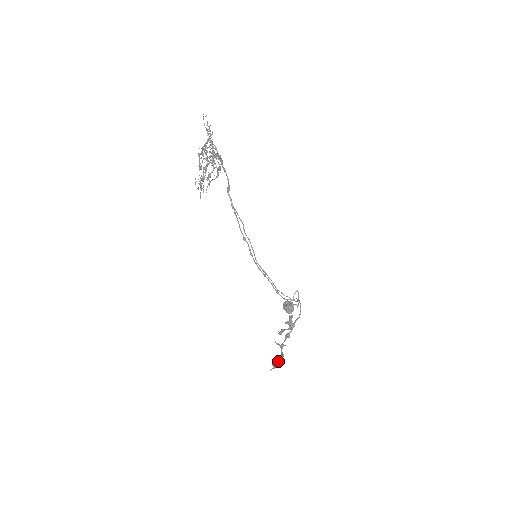
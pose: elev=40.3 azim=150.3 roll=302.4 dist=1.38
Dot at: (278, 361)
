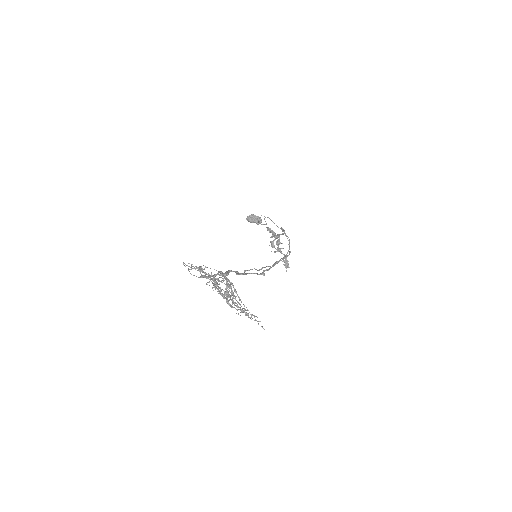
Dot at: (287, 262)
